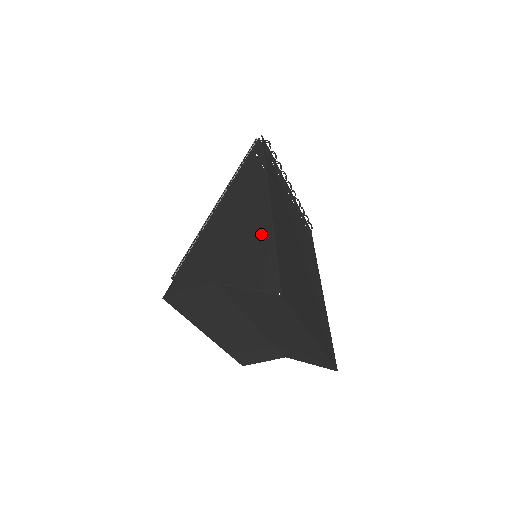
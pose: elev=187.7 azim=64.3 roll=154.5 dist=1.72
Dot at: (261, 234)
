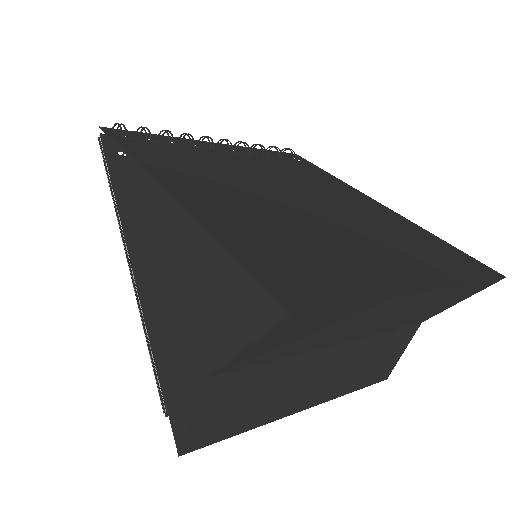
Dot at: occluded
